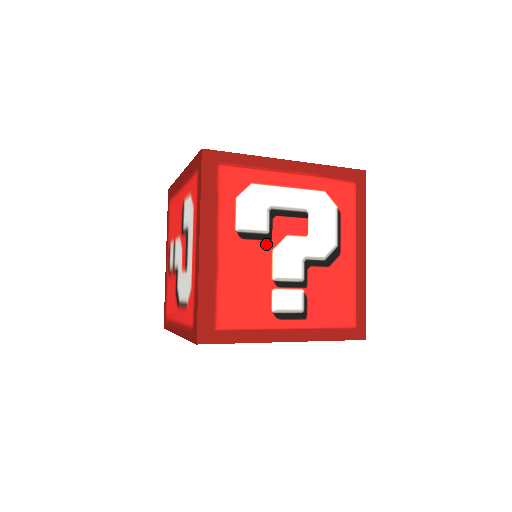
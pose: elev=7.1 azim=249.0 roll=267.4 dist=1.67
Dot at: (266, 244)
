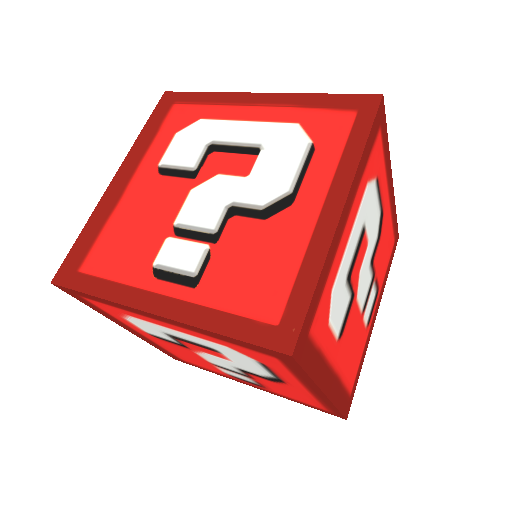
Dot at: (186, 182)
